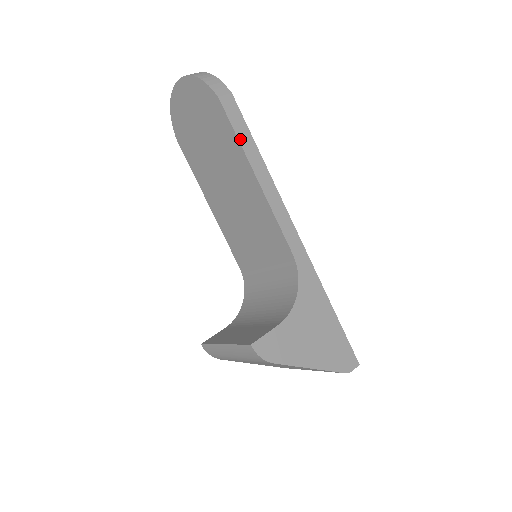
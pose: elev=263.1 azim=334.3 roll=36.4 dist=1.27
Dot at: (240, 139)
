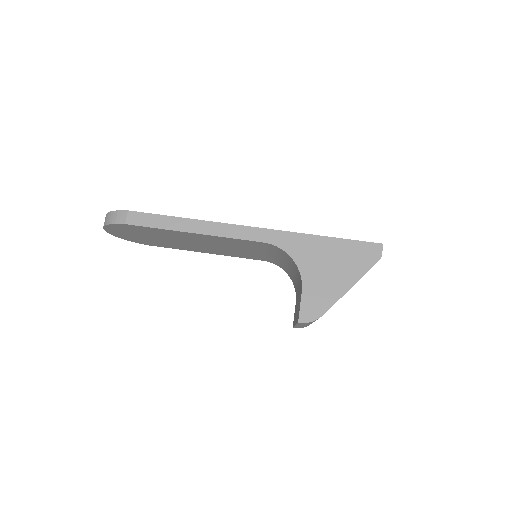
Dot at: (162, 227)
